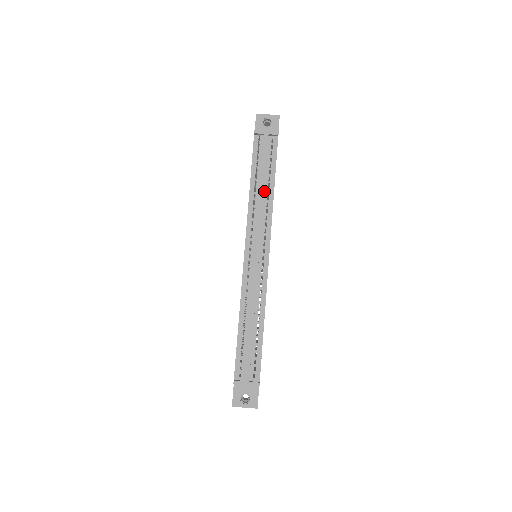
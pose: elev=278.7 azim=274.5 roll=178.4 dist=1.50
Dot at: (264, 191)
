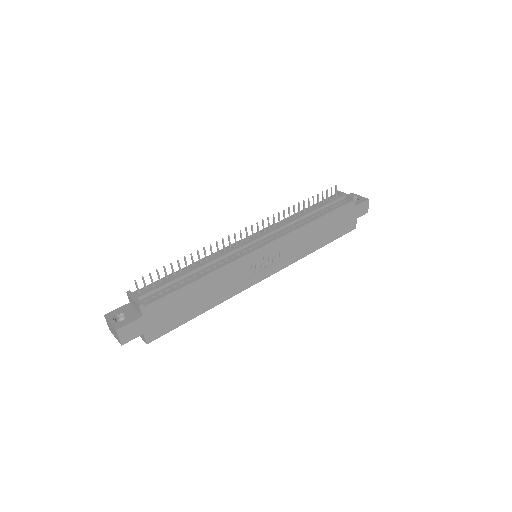
Dot at: (306, 218)
